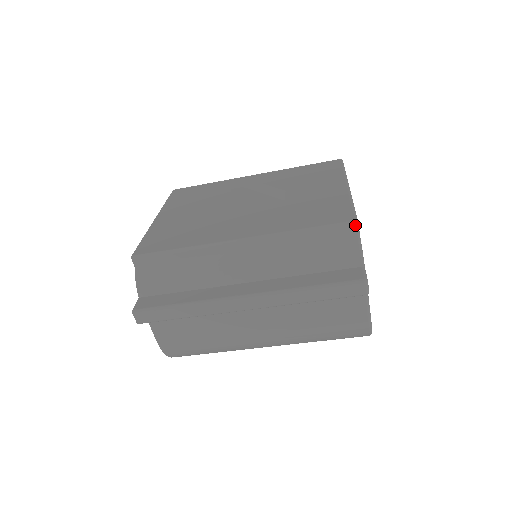
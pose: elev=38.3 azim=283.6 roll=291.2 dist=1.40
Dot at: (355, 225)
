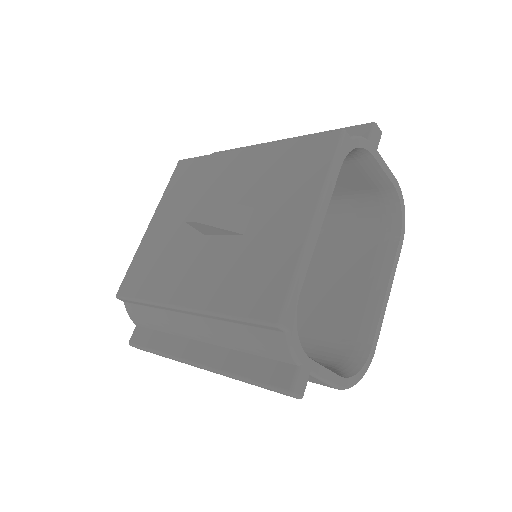
Dot at: (278, 328)
